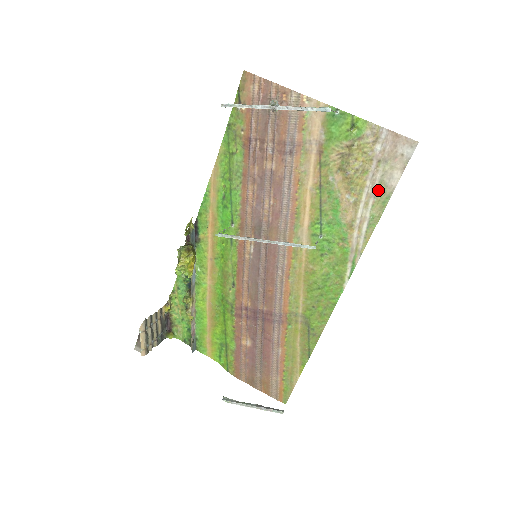
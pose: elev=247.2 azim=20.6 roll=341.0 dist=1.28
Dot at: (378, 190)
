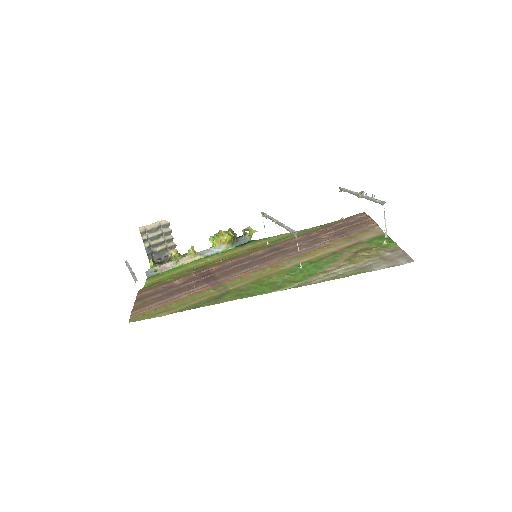
Dot at: (363, 267)
